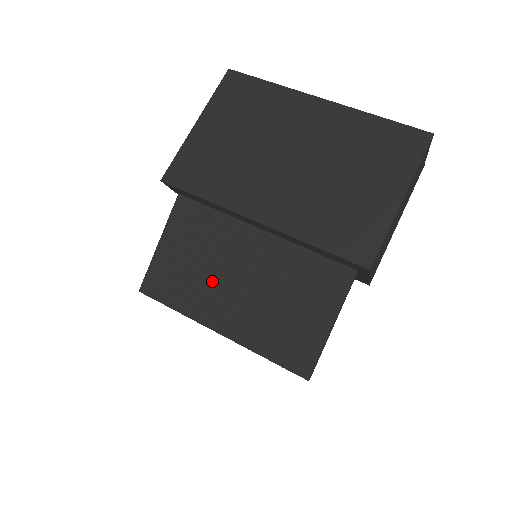
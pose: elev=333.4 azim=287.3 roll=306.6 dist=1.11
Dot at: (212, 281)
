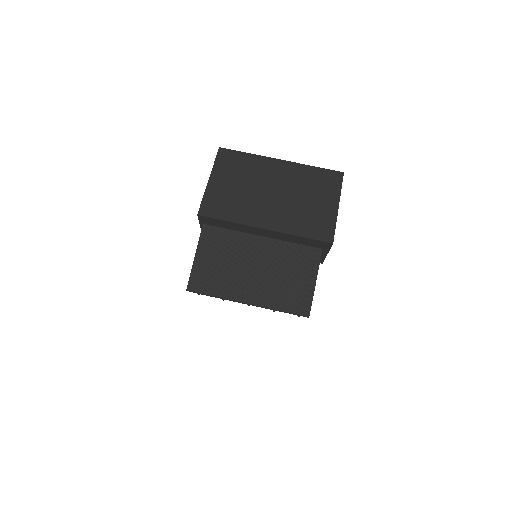
Dot at: (237, 273)
